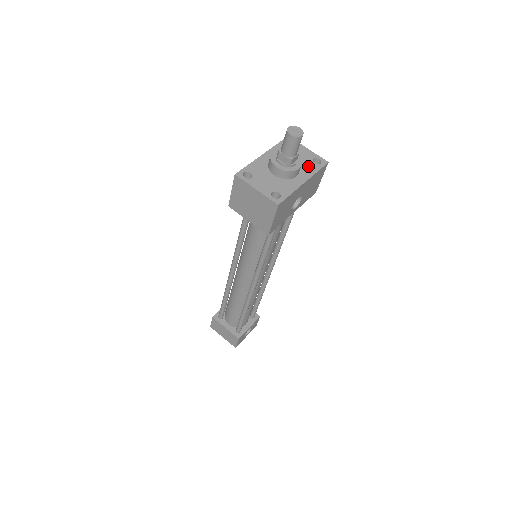
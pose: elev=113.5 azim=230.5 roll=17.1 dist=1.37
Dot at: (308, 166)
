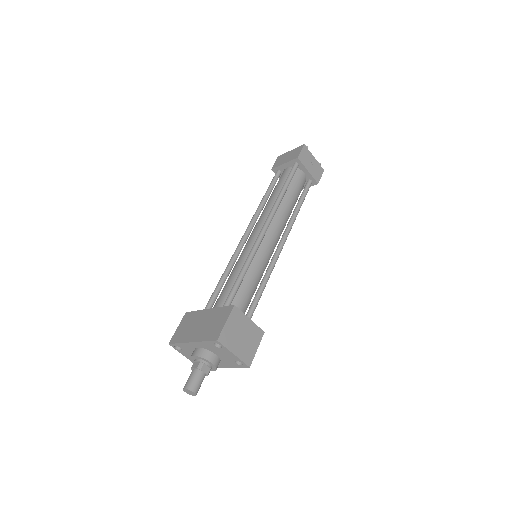
Dot at: (229, 362)
